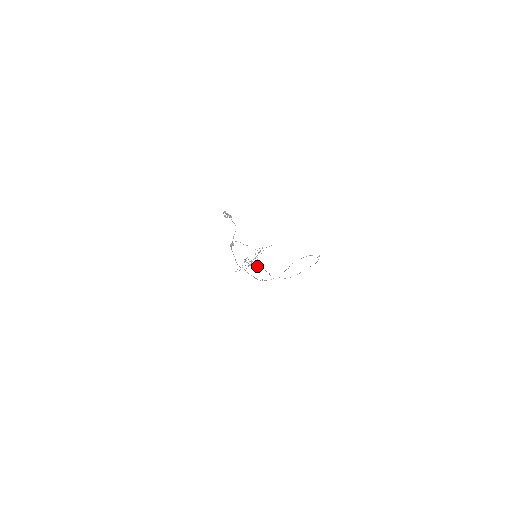
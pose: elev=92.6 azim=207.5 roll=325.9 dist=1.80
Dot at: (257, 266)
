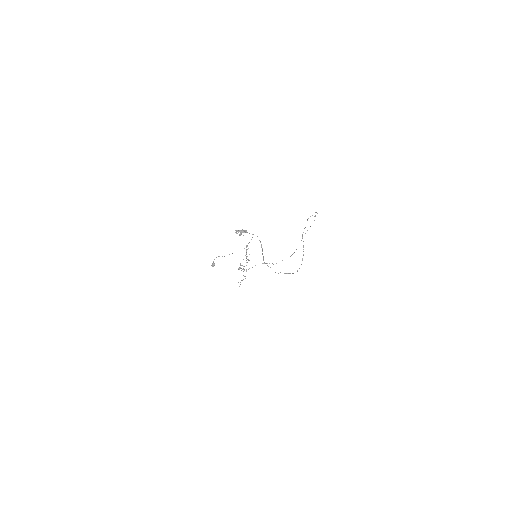
Dot at: (255, 265)
